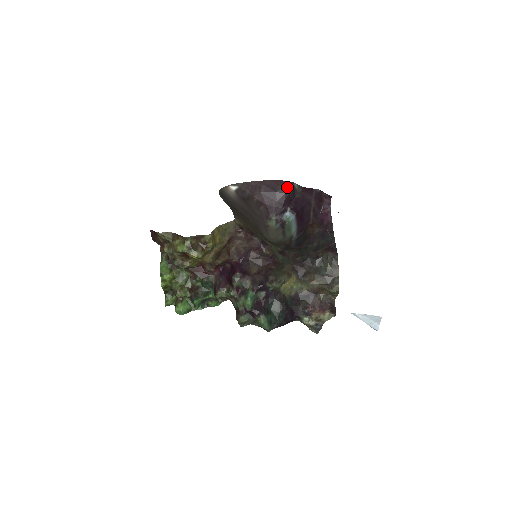
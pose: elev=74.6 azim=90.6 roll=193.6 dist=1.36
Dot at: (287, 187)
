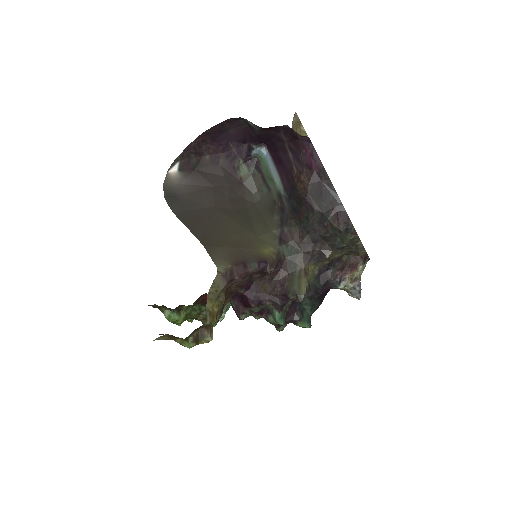
Dot at: (237, 121)
